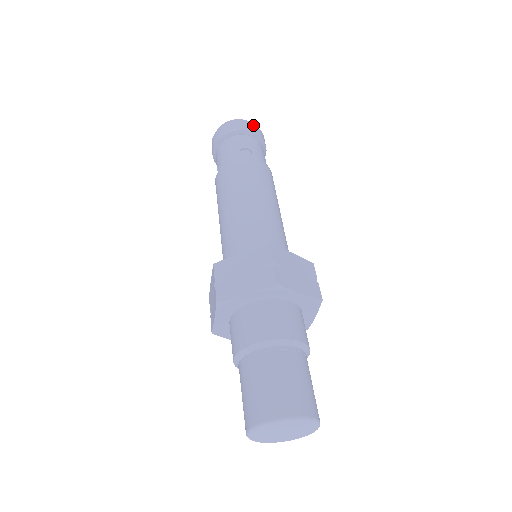
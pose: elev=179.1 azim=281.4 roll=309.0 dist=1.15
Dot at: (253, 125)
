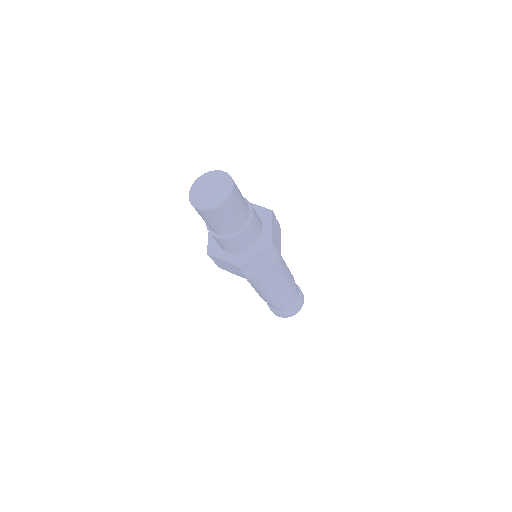
Dot at: occluded
